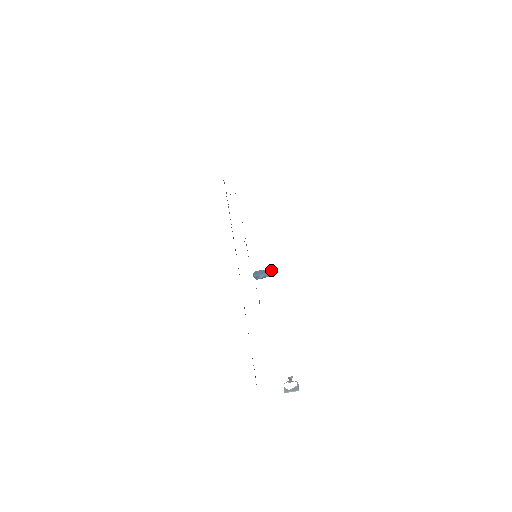
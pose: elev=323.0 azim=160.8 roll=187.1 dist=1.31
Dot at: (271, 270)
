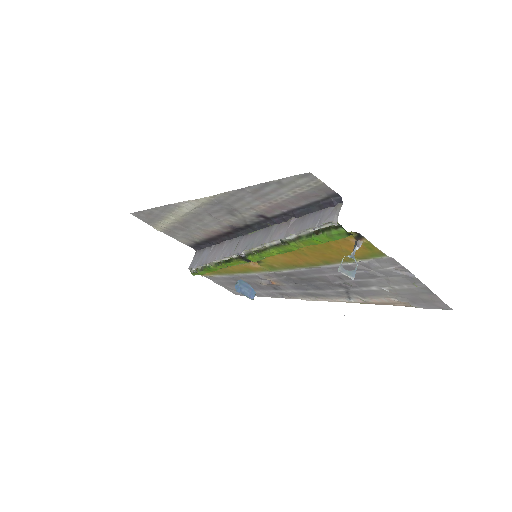
Dot at: (254, 291)
